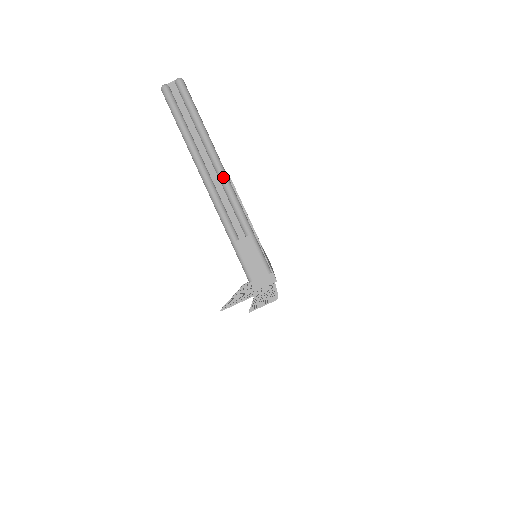
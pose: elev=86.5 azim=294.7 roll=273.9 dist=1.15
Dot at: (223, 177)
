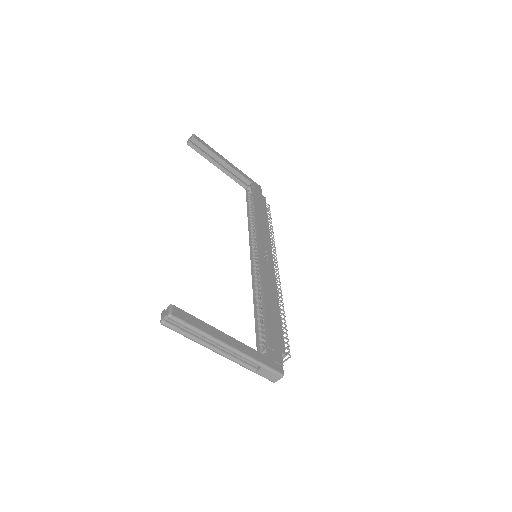
Dot at: (230, 350)
